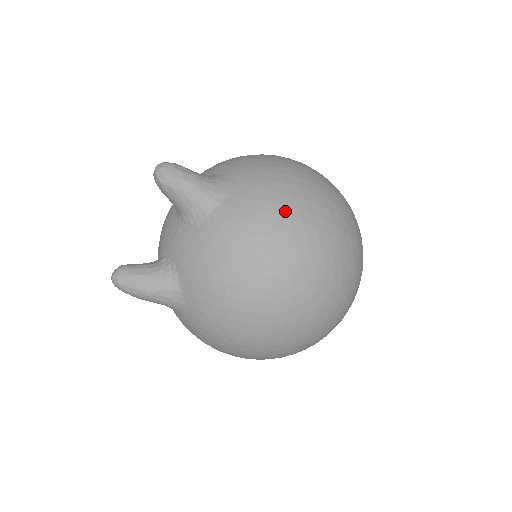
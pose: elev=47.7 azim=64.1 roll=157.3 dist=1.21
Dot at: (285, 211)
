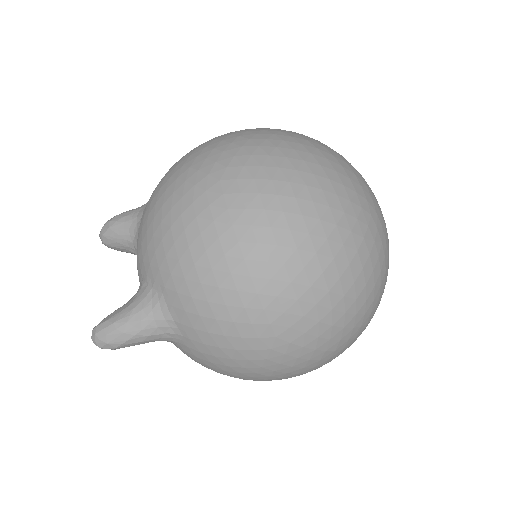
Dot at: occluded
